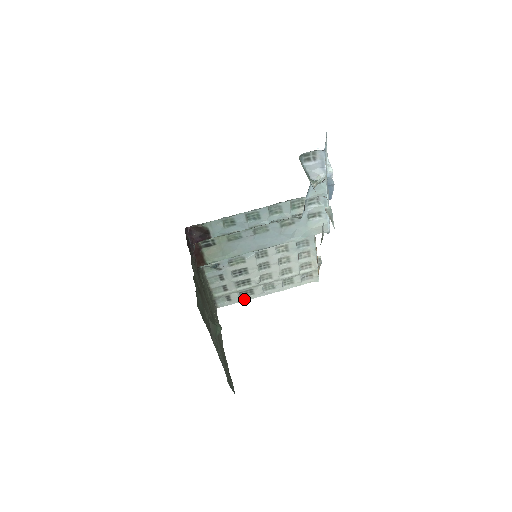
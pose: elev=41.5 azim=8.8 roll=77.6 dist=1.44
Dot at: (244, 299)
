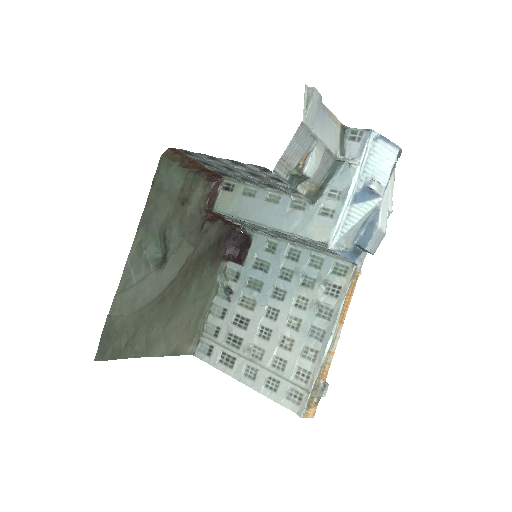
Dot at: (221, 367)
